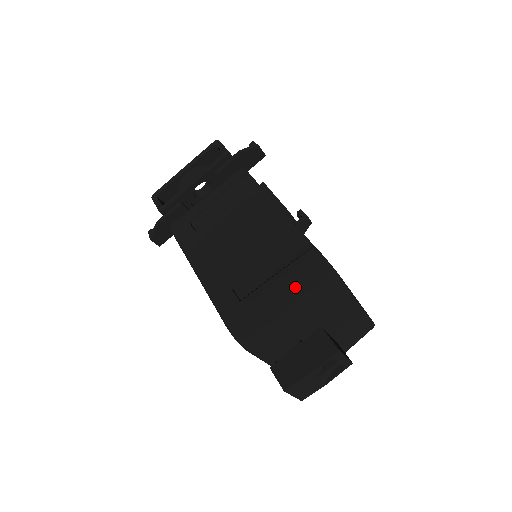
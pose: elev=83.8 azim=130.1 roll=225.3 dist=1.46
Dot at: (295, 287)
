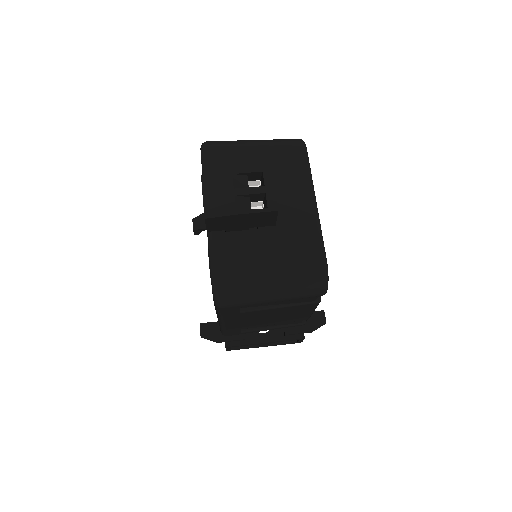
Dot at: (269, 140)
